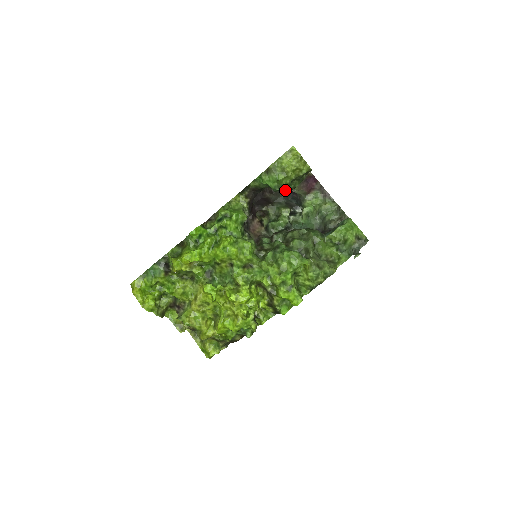
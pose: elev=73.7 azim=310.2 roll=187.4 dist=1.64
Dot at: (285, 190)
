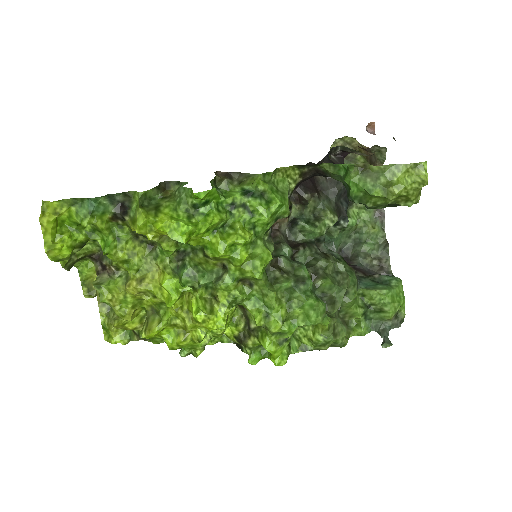
Dot at: occluded
